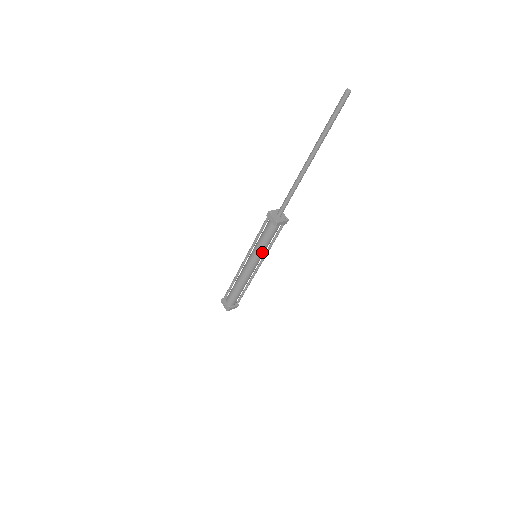
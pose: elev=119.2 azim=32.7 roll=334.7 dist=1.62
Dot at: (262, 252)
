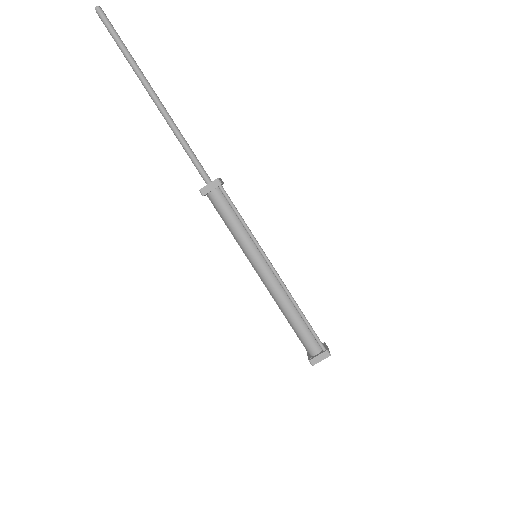
Dot at: (244, 243)
